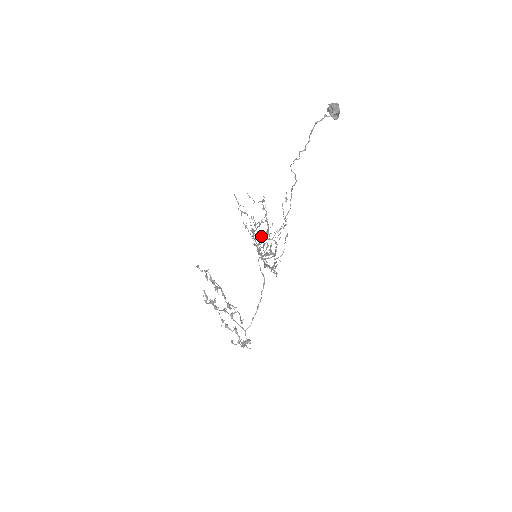
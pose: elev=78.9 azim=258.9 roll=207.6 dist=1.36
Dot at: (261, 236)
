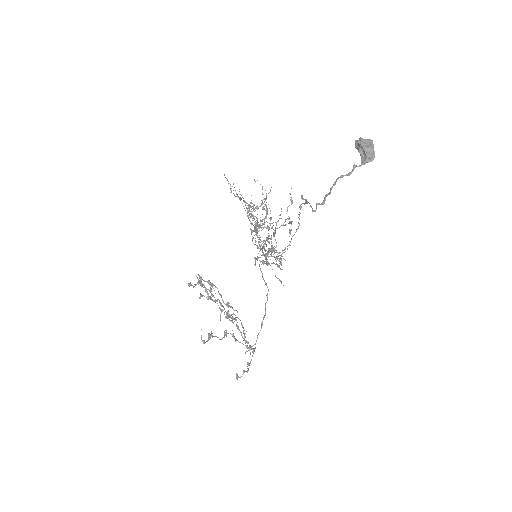
Dot at: (262, 241)
